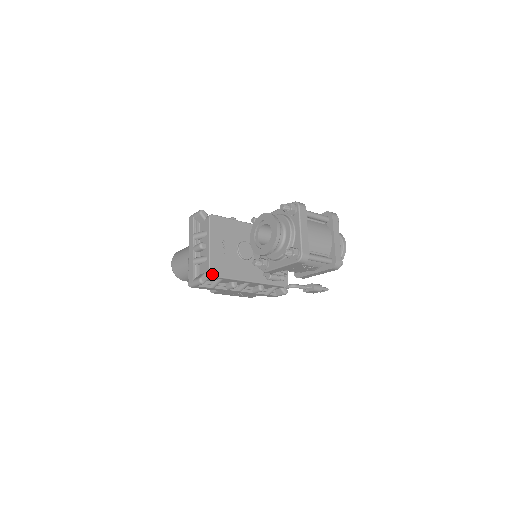
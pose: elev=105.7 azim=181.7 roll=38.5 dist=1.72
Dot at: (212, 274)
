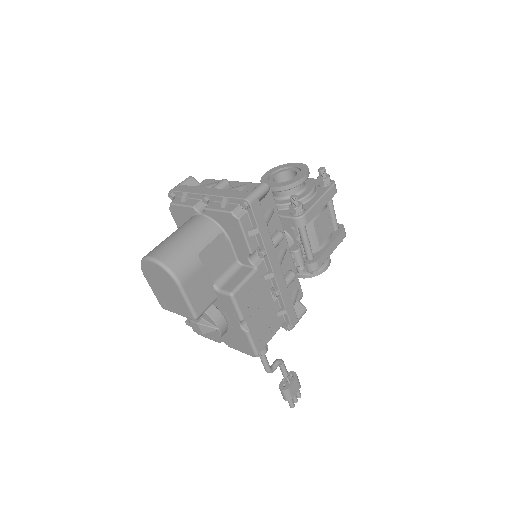
Dot at: occluded
